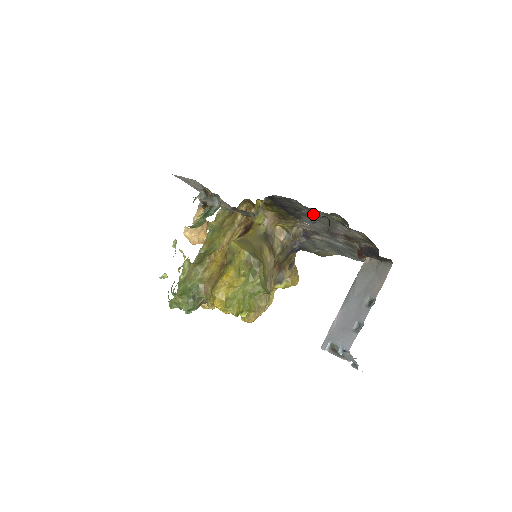
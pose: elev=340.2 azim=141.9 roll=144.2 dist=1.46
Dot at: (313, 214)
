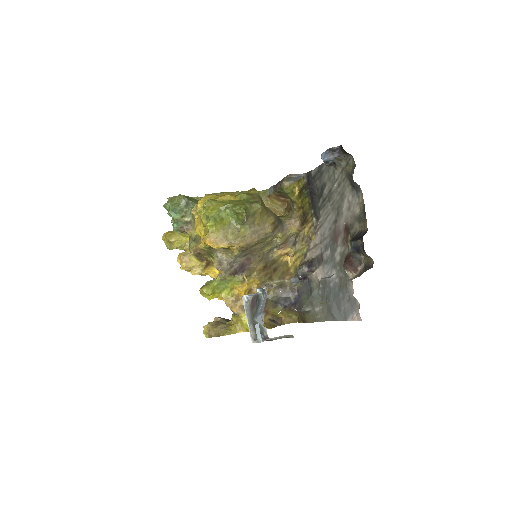
Dot at: (332, 189)
